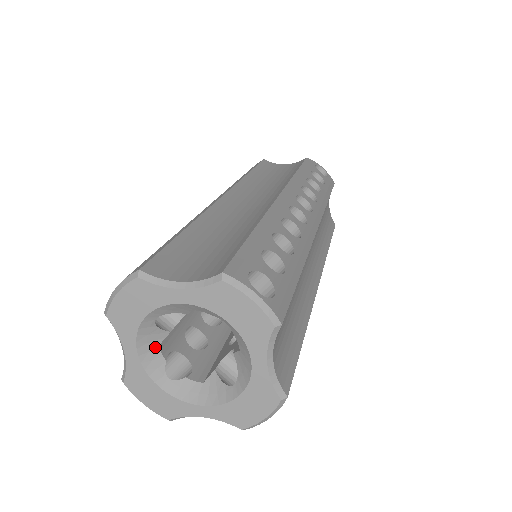
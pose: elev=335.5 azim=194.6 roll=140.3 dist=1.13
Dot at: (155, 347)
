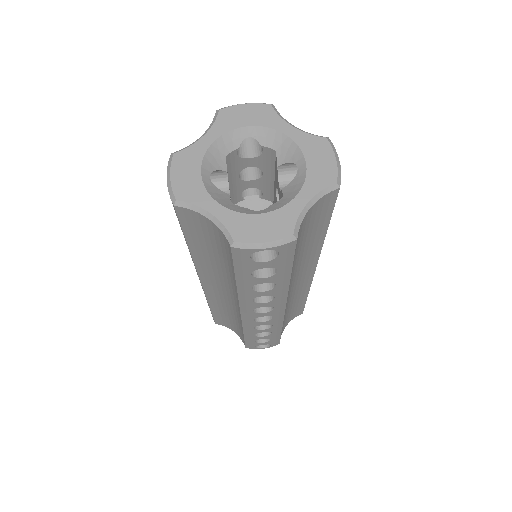
Dot at: (229, 203)
